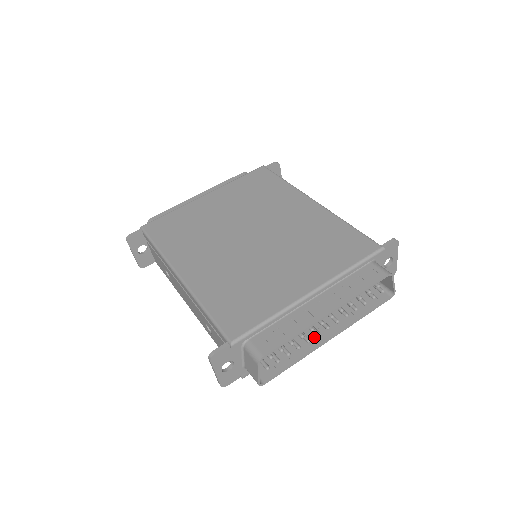
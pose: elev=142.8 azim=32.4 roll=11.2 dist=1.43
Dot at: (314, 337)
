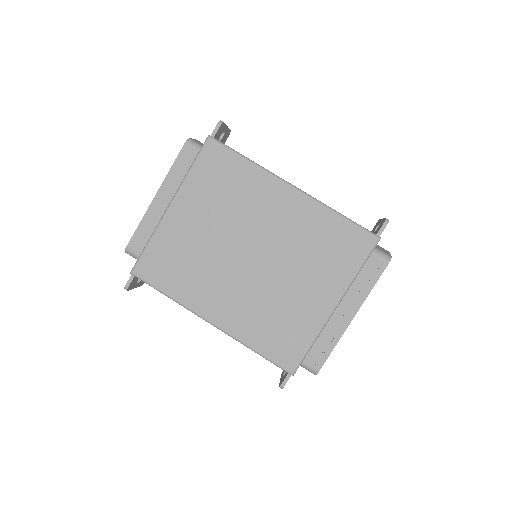
Dot at: occluded
